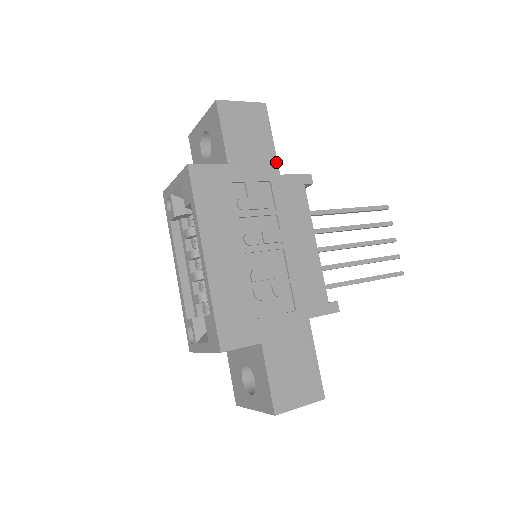
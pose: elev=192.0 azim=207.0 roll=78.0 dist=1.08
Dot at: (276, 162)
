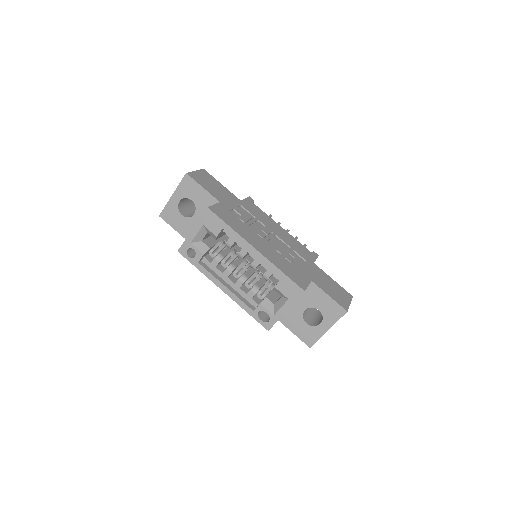
Dot at: (234, 195)
